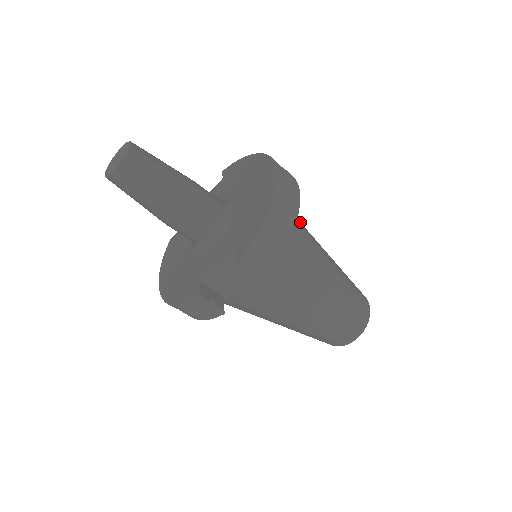
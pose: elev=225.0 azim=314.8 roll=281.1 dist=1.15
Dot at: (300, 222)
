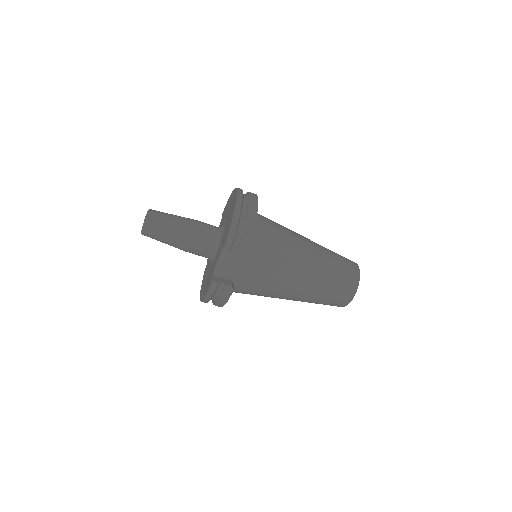
Dot at: (275, 222)
